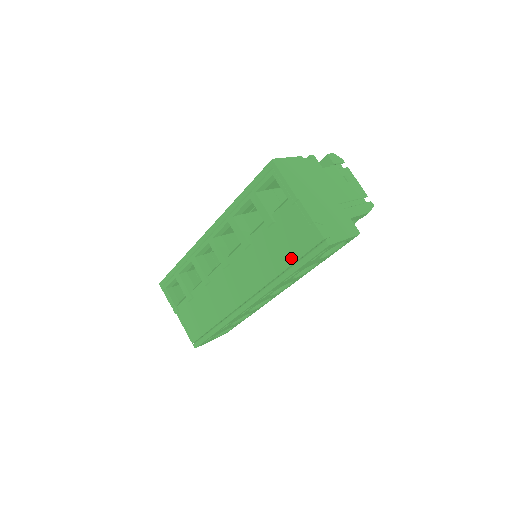
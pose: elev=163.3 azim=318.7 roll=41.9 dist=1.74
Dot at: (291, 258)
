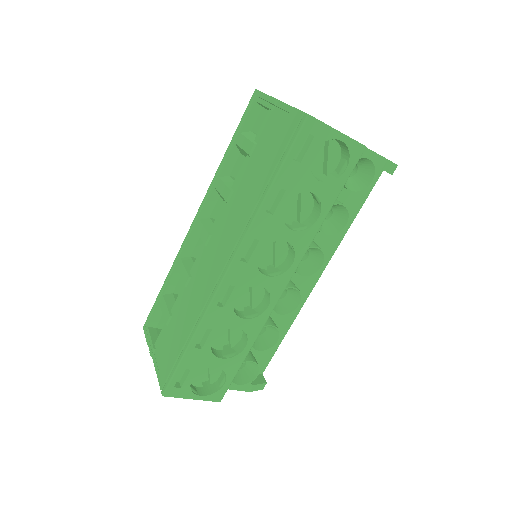
Dot at: (271, 166)
